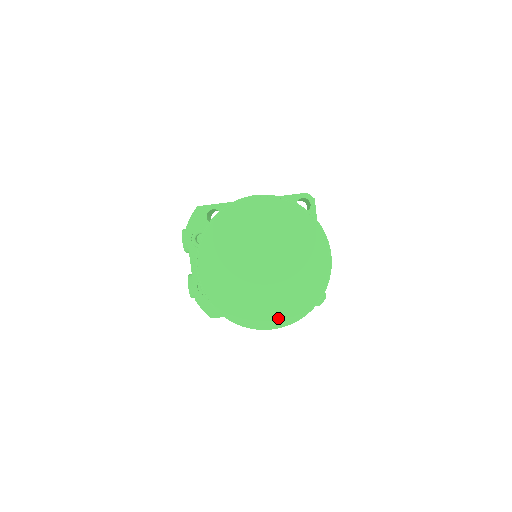
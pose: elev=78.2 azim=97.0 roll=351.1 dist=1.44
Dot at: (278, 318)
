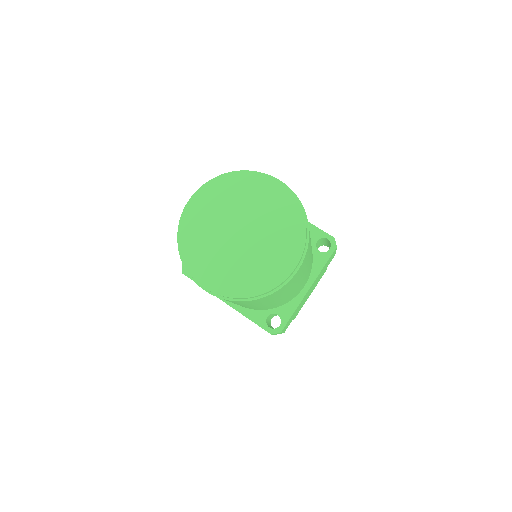
Dot at: (215, 283)
